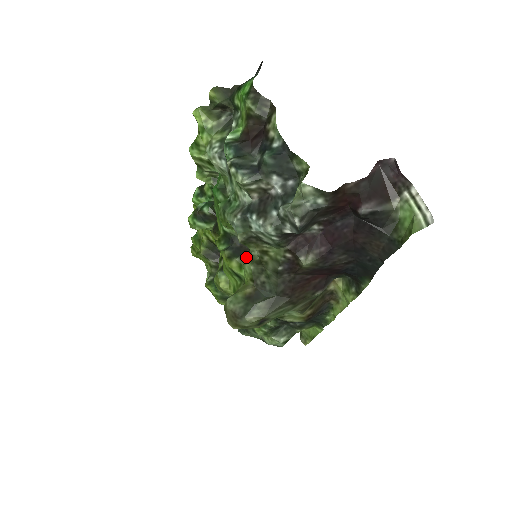
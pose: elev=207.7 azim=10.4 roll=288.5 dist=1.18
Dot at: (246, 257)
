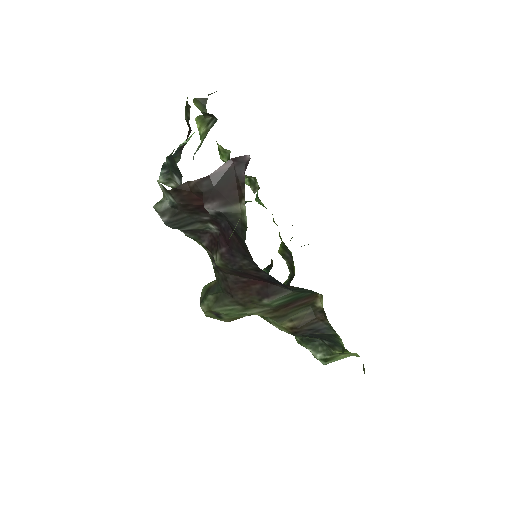
Dot at: occluded
